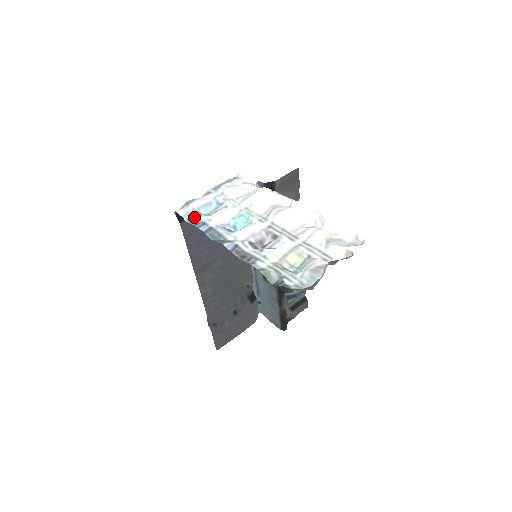
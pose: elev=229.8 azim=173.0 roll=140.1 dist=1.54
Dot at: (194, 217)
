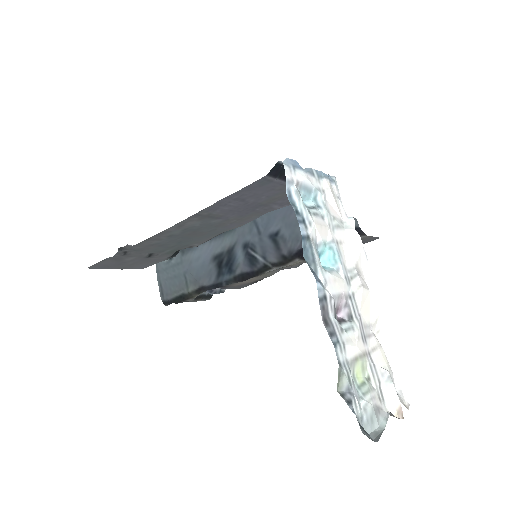
Dot at: (297, 197)
